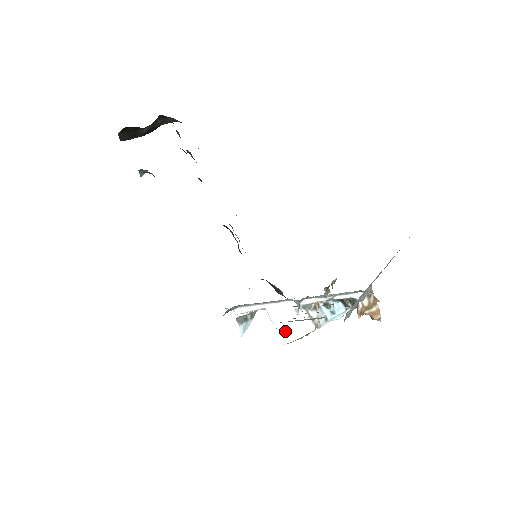
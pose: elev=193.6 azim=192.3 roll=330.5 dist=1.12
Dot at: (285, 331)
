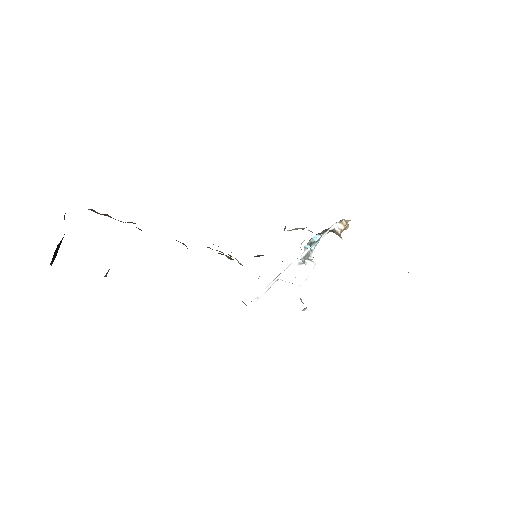
Dot at: (298, 280)
